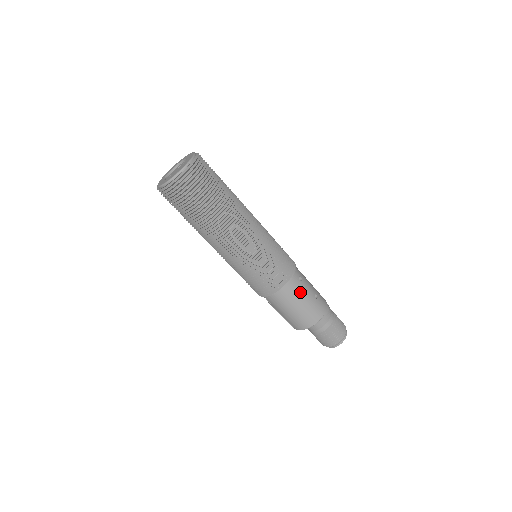
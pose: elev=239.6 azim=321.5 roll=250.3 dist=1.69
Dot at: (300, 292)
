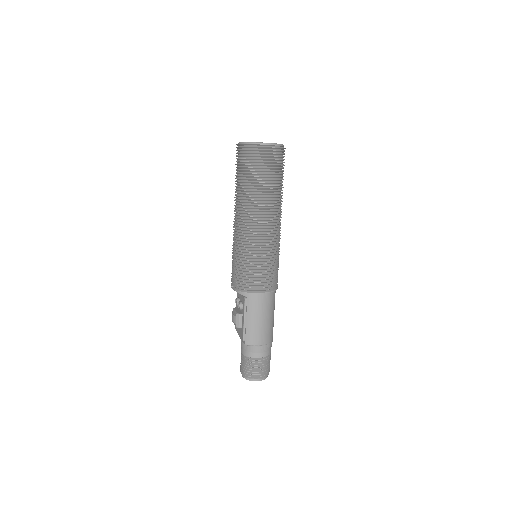
Dot at: (274, 306)
